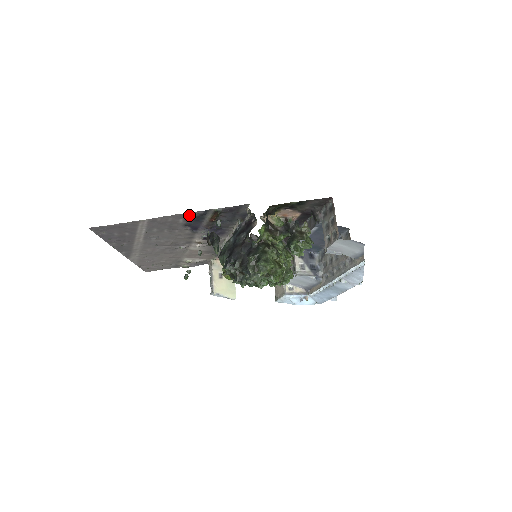
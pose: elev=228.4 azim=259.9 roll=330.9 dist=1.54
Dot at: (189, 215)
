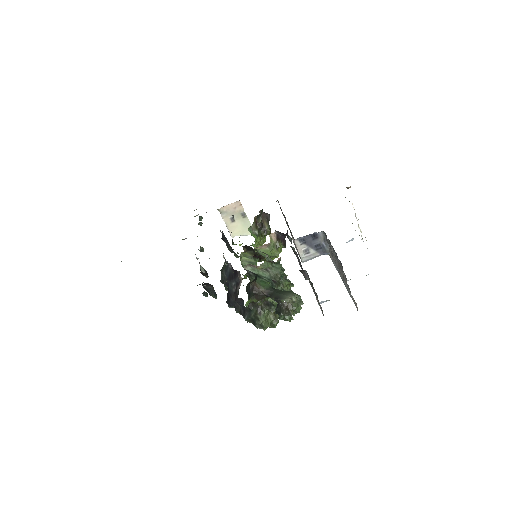
Dot at: occluded
